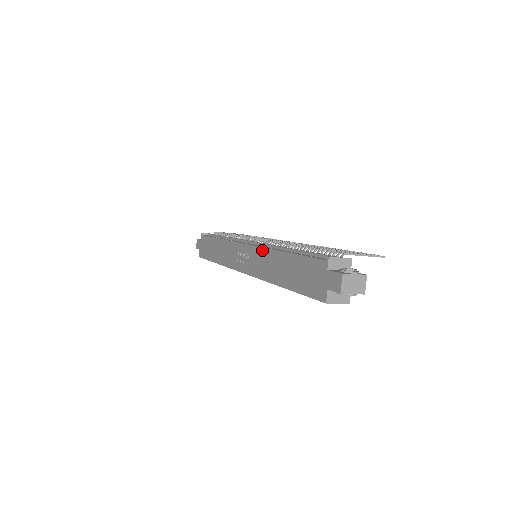
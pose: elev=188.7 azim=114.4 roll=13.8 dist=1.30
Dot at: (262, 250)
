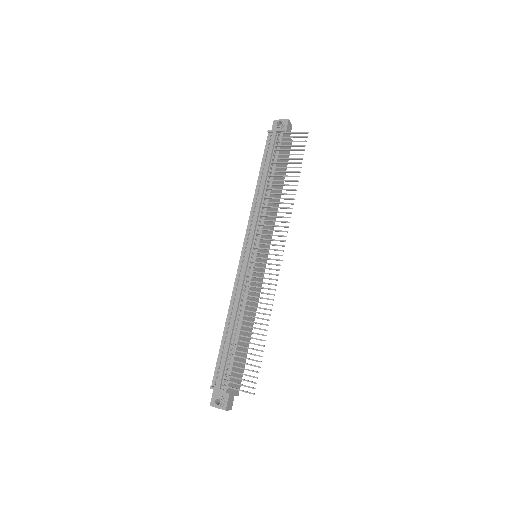
Dot at: (234, 289)
